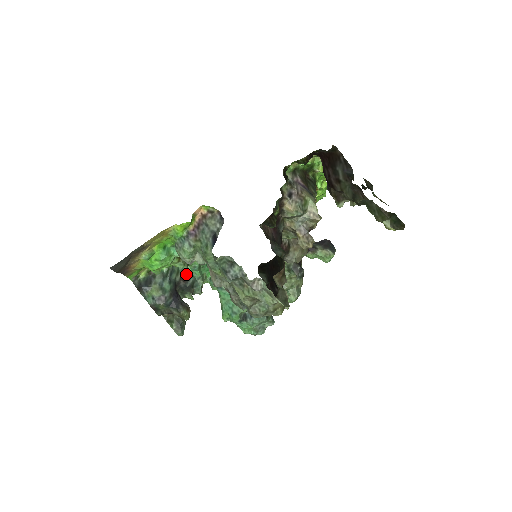
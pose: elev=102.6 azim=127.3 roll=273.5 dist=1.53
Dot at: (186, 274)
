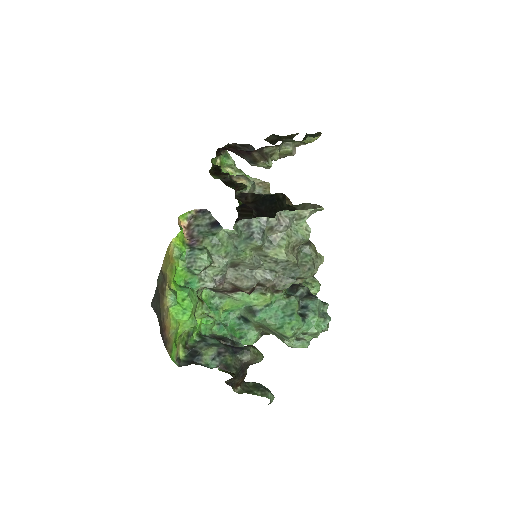
Dot at: (218, 338)
